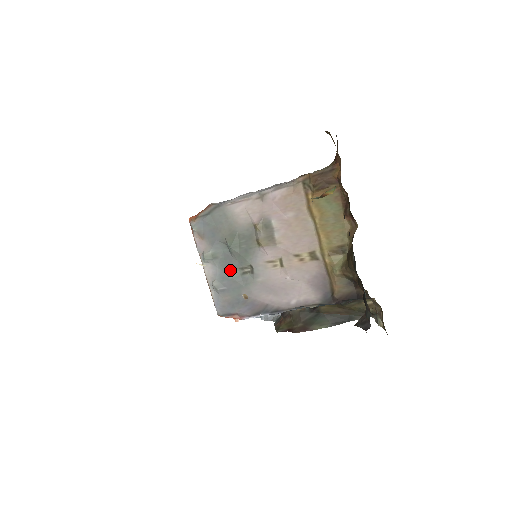
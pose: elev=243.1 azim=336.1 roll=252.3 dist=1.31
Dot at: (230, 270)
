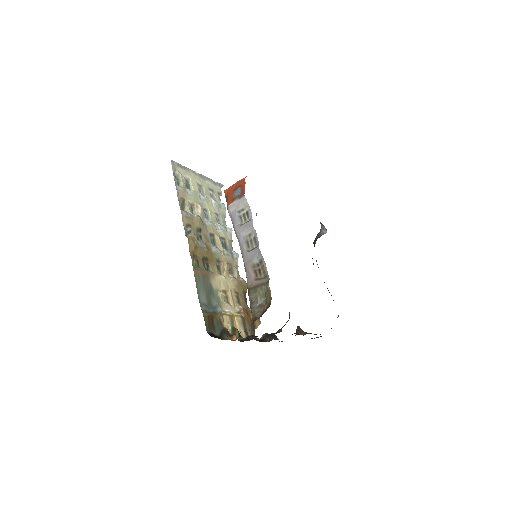
Dot at: occluded
